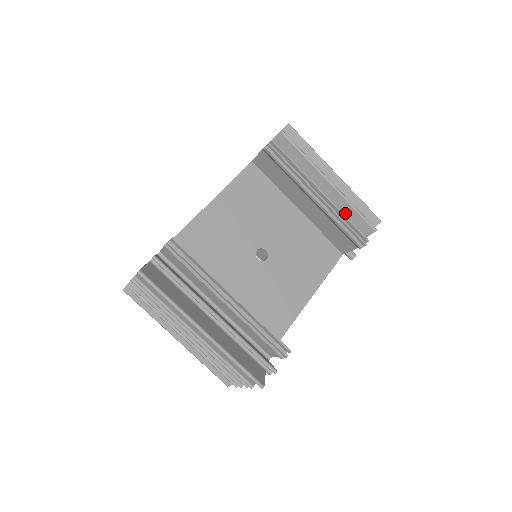
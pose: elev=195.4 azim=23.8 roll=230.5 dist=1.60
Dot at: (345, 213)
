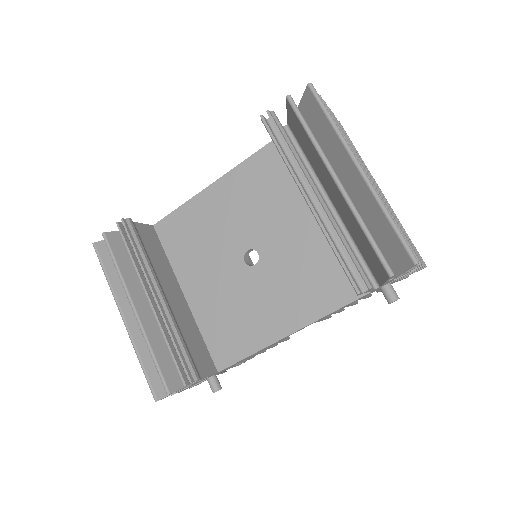
Dot at: (359, 233)
